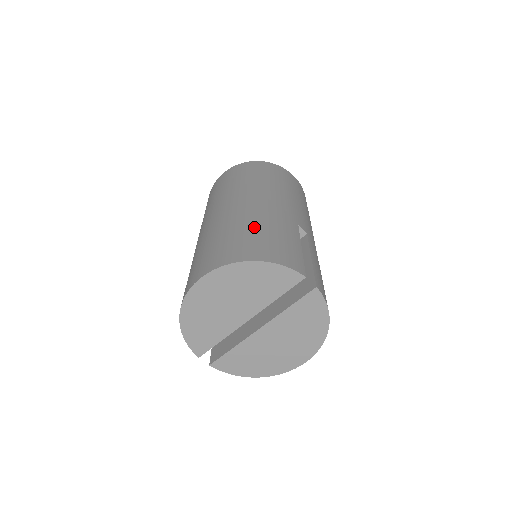
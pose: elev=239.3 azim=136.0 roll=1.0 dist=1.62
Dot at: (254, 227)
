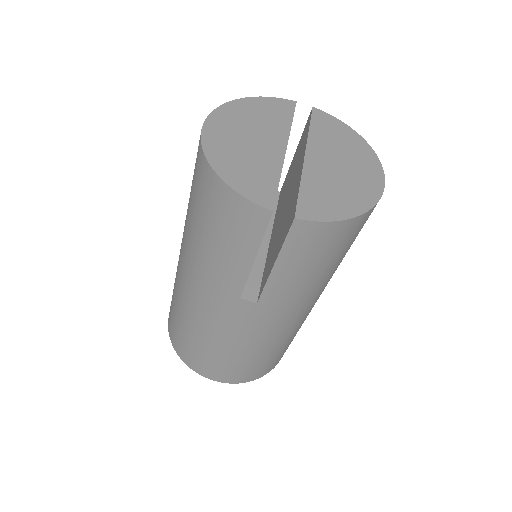
Dot at: occluded
